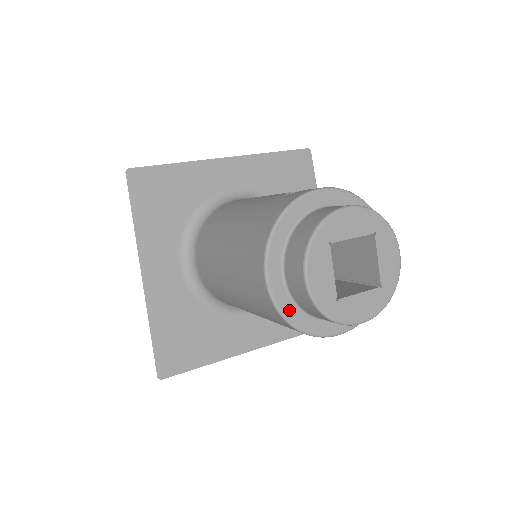
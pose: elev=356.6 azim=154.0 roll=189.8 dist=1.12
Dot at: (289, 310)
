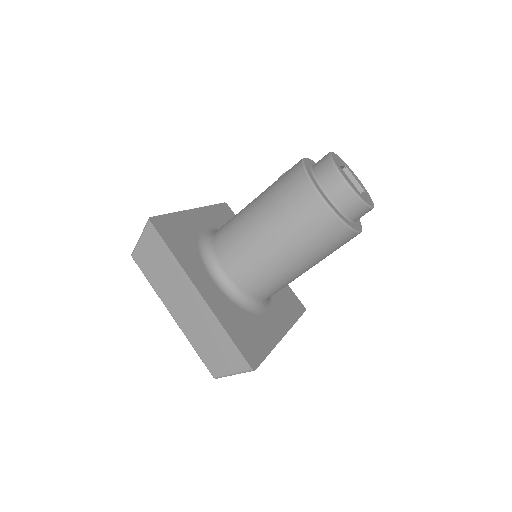
Dot at: (340, 215)
